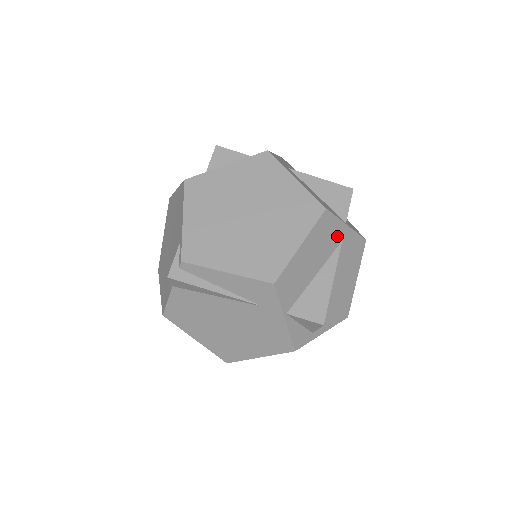
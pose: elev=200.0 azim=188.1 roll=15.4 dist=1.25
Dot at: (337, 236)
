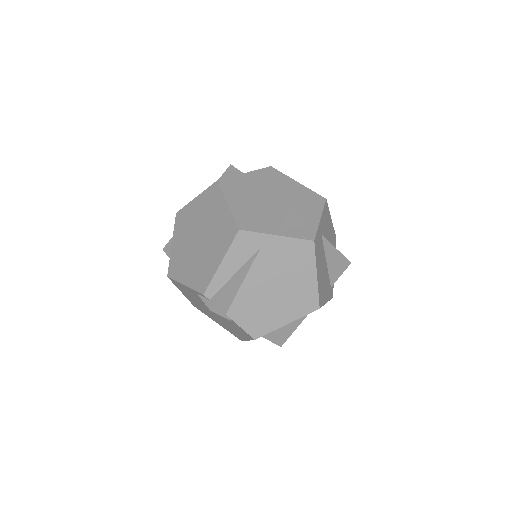
Dot at: (246, 182)
